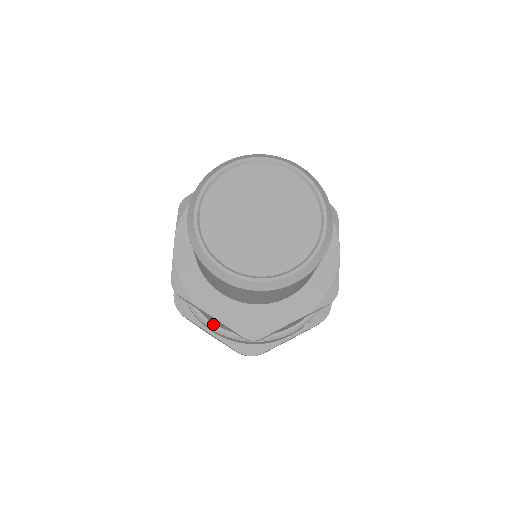
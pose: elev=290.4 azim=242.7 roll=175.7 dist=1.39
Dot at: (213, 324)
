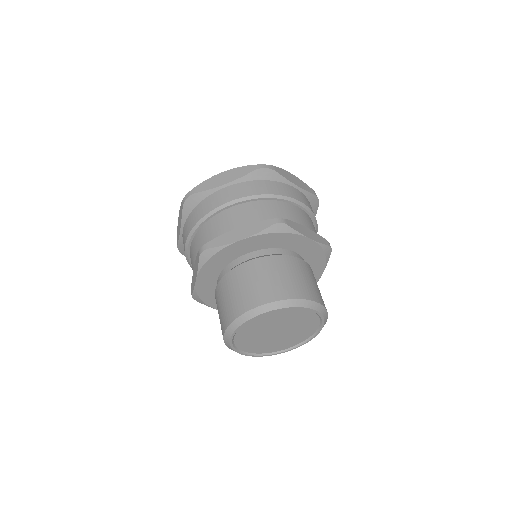
Dot at: occluded
